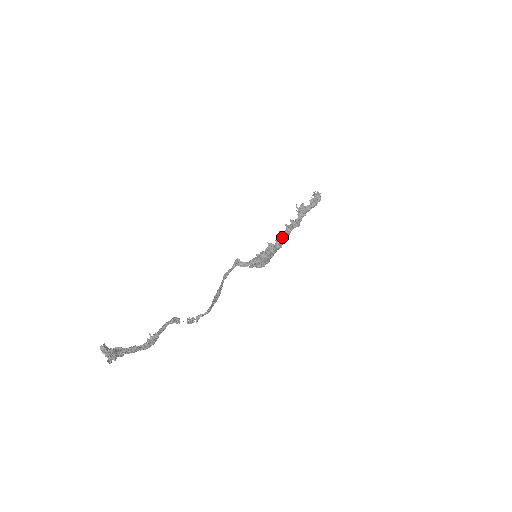
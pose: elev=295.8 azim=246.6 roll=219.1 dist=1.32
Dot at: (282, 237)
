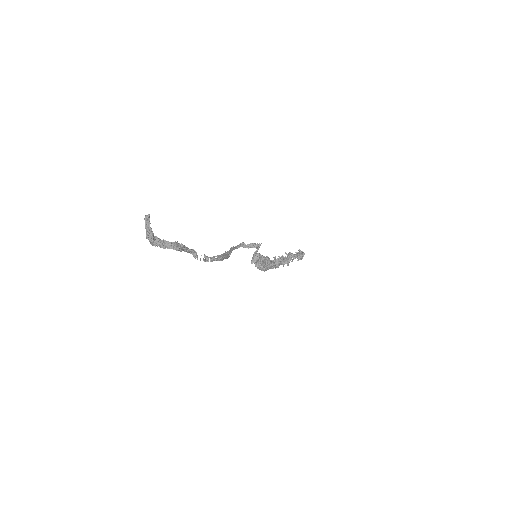
Dot at: (276, 259)
